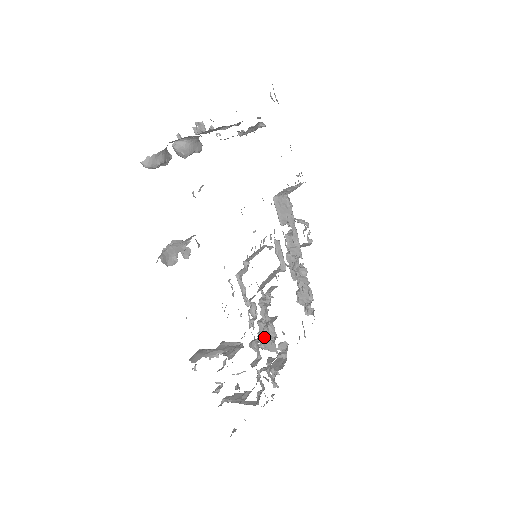
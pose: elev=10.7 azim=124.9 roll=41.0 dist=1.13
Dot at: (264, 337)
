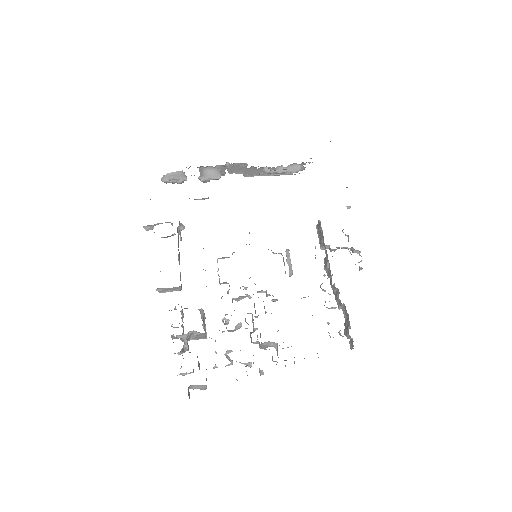
Dot at: (253, 330)
